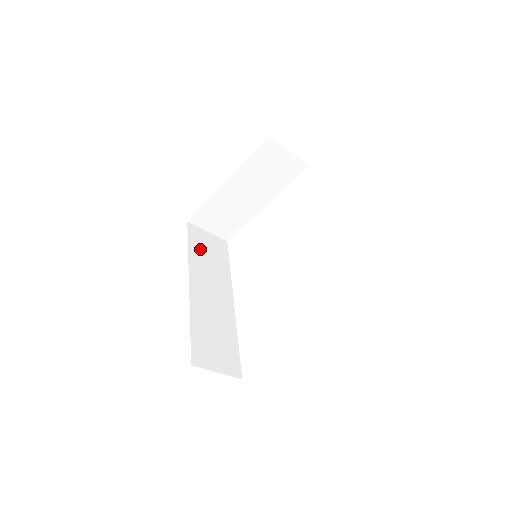
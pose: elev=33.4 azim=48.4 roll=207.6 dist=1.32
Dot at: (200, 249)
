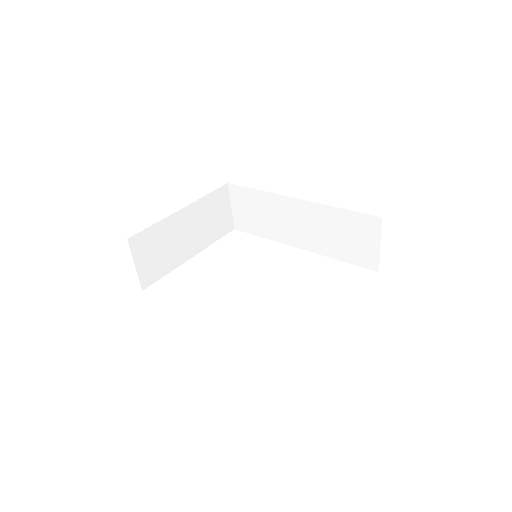
Dot at: occluded
